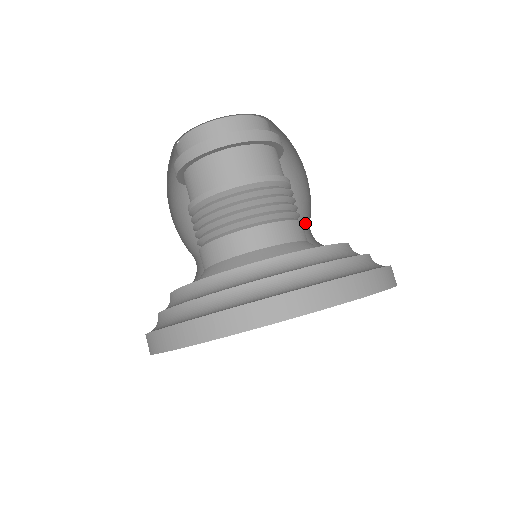
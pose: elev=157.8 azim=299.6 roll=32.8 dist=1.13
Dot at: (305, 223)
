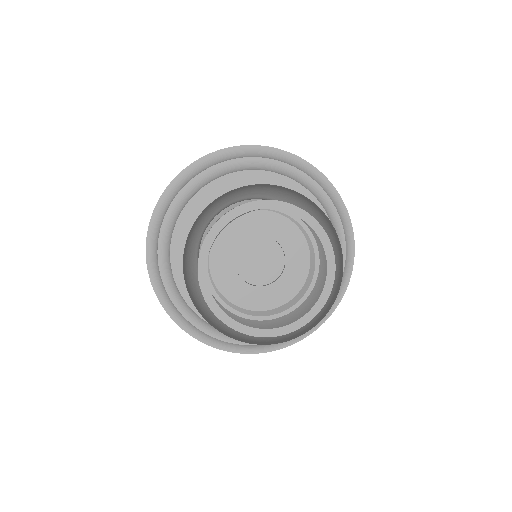
Dot at: (319, 253)
